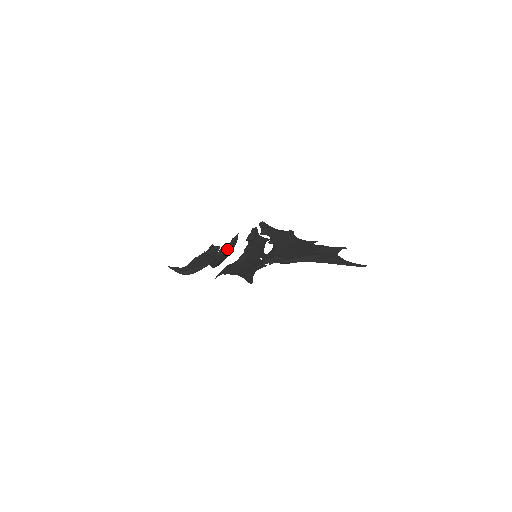
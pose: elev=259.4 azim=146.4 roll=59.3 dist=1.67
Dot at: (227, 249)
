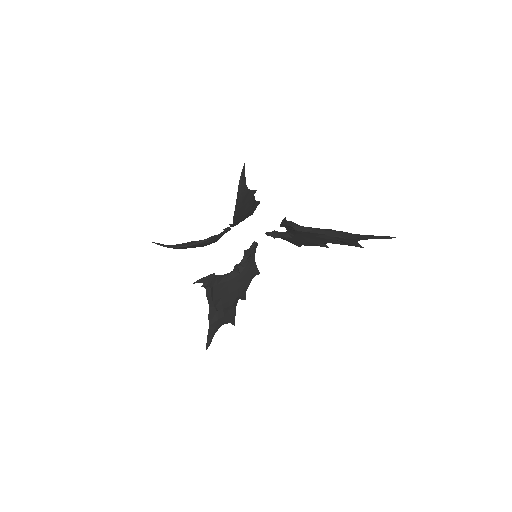
Dot at: (254, 193)
